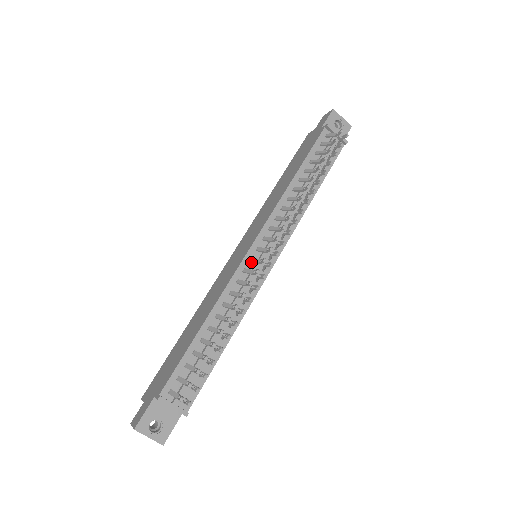
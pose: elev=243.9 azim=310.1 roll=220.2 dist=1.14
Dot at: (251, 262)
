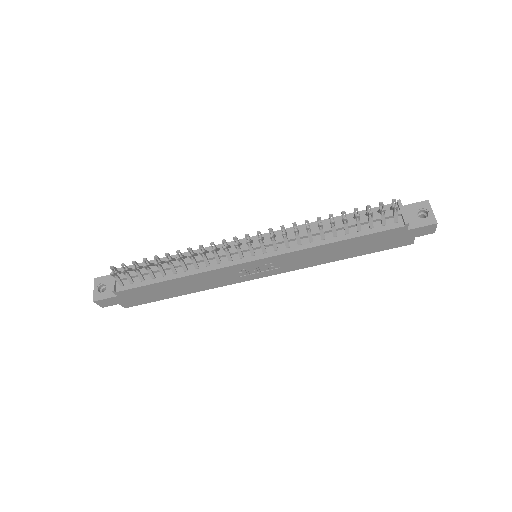
Dot at: occluded
